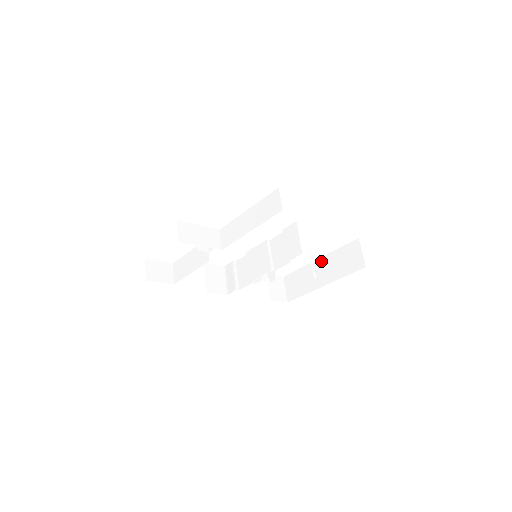
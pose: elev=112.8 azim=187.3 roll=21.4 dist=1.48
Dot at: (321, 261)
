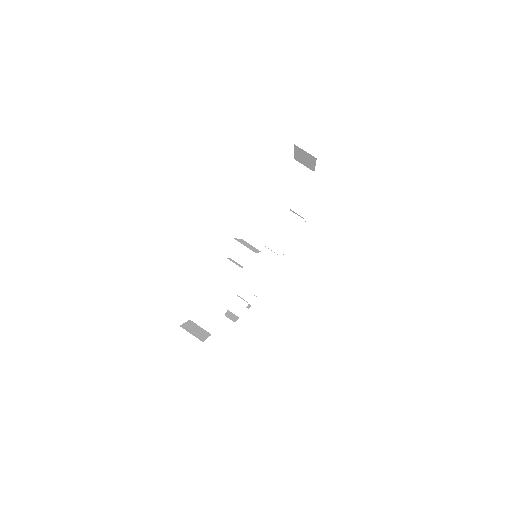
Dot at: occluded
